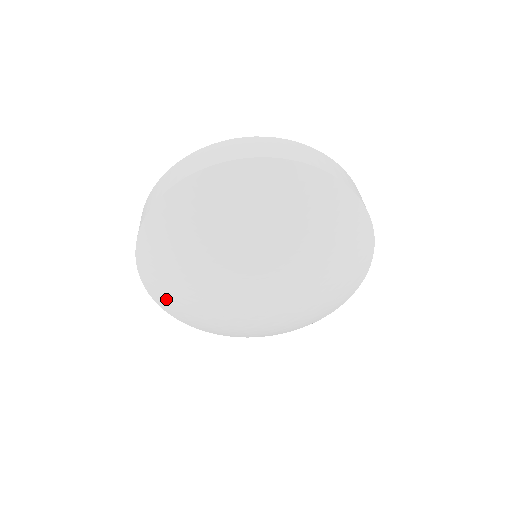
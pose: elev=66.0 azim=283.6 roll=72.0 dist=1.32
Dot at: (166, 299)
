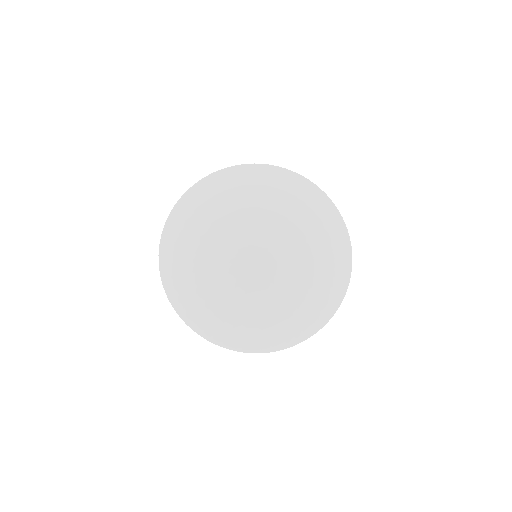
Dot at: (173, 256)
